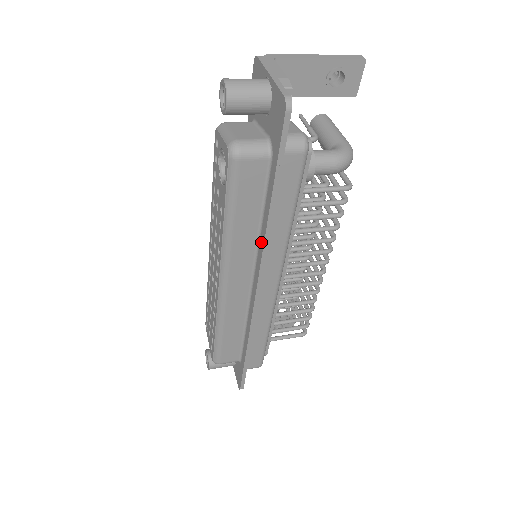
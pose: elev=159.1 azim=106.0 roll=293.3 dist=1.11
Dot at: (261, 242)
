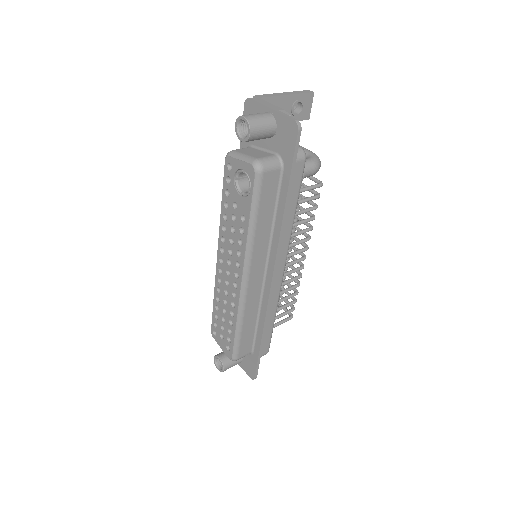
Dot at: (275, 236)
